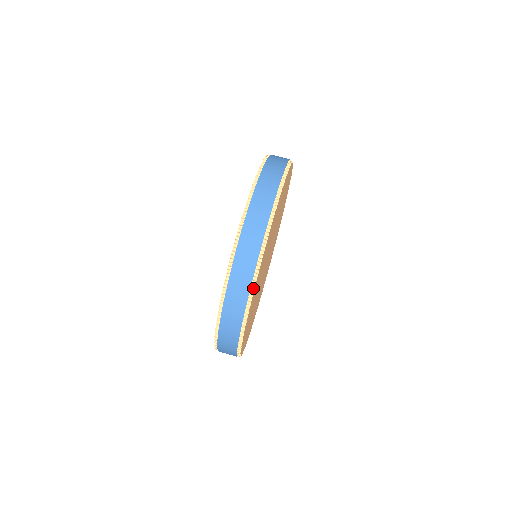
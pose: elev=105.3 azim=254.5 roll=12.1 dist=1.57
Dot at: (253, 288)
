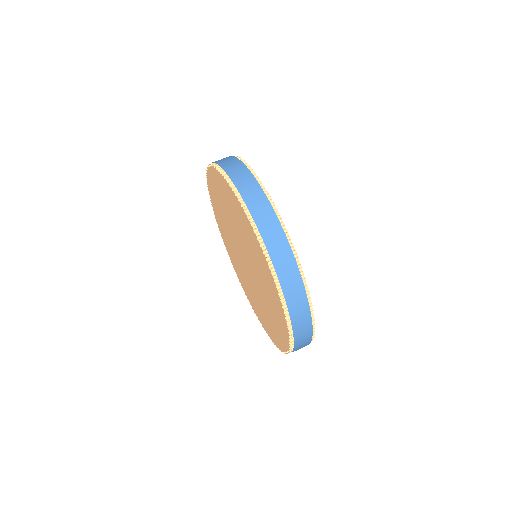
Dot at: (294, 251)
